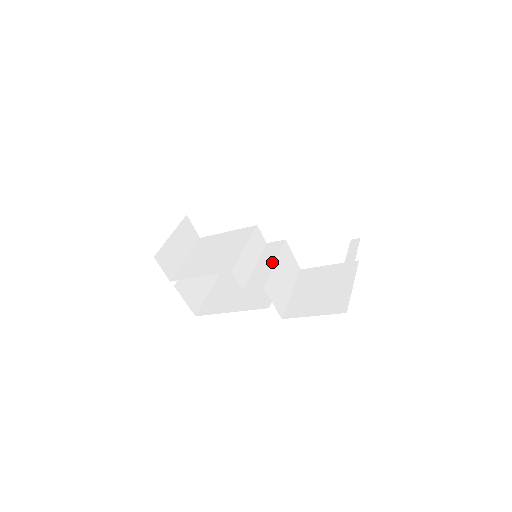
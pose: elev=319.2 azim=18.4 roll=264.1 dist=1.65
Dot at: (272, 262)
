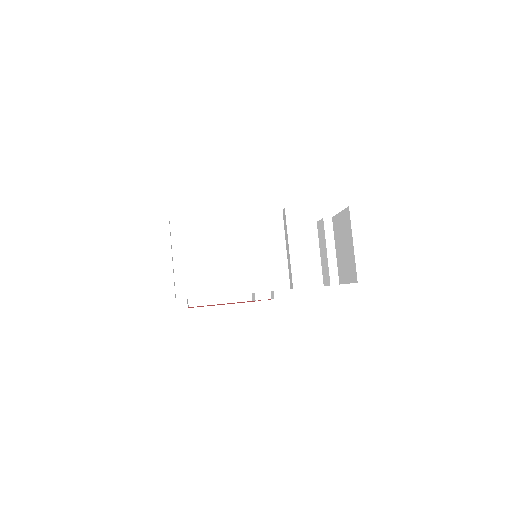
Dot at: (267, 255)
